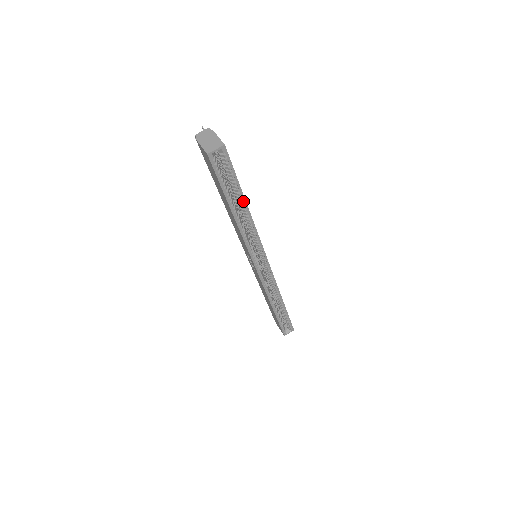
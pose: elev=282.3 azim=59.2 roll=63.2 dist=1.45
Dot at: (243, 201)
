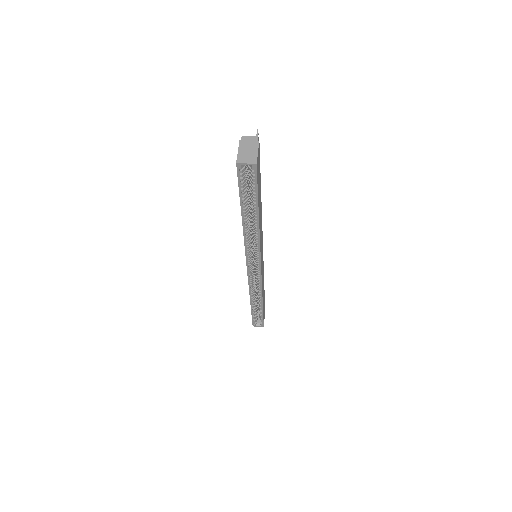
Dot at: (256, 214)
